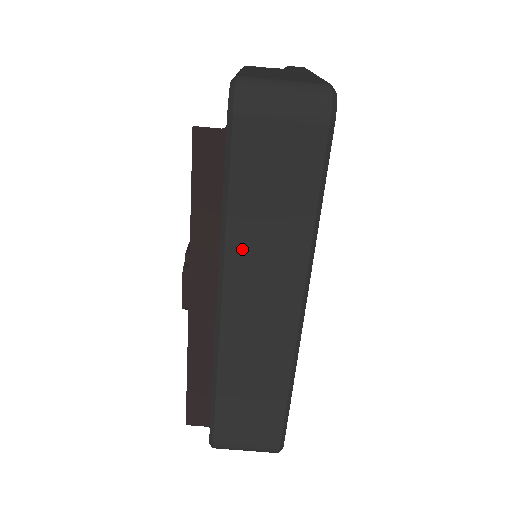
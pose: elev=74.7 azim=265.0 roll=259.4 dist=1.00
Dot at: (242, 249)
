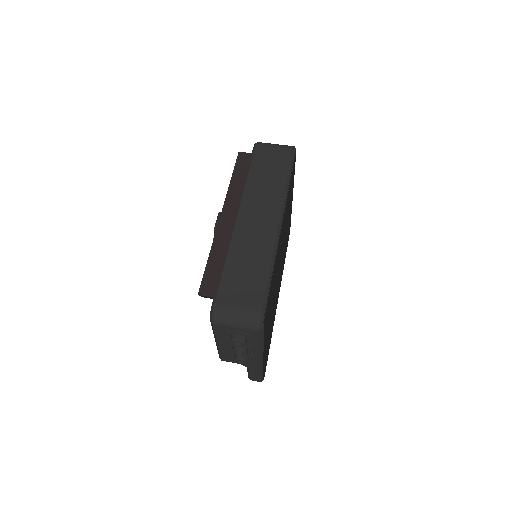
Dot at: (253, 189)
